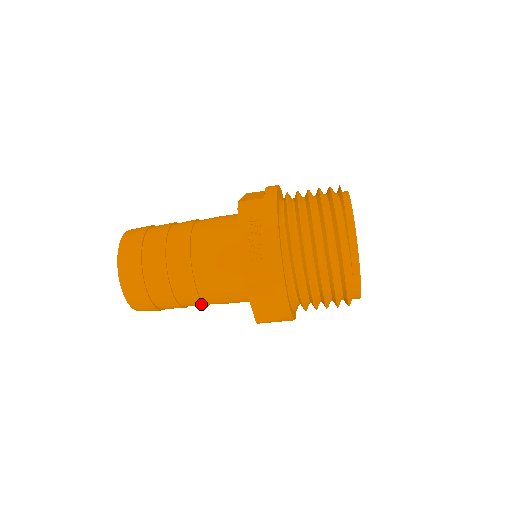
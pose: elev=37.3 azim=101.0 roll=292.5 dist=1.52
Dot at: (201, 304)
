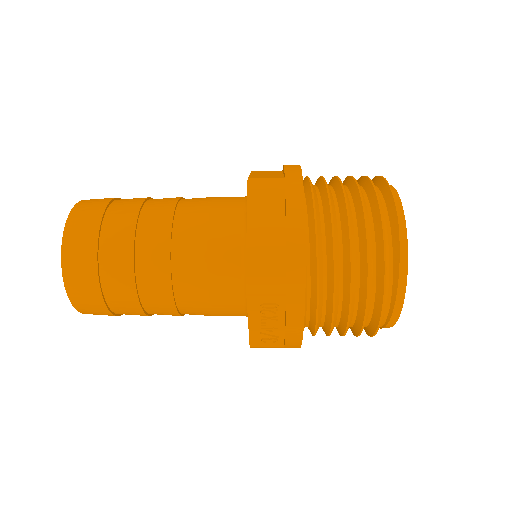
Dot at: occluded
